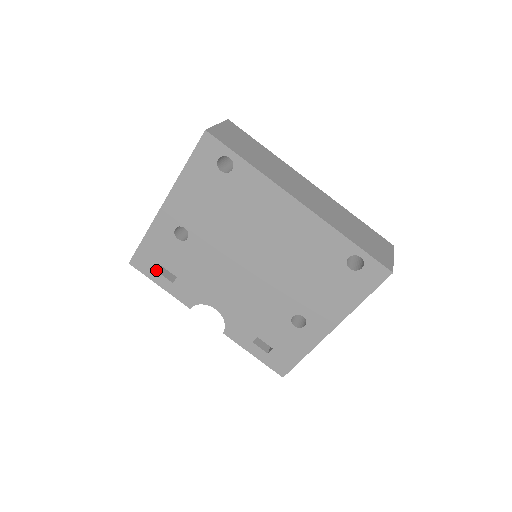
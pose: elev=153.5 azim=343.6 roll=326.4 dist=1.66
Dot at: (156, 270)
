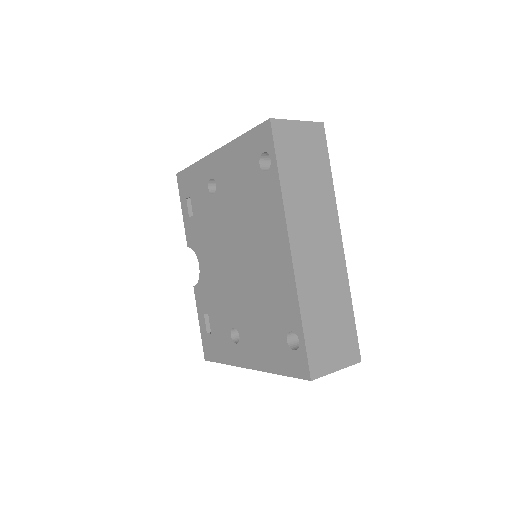
Dot at: (186, 197)
